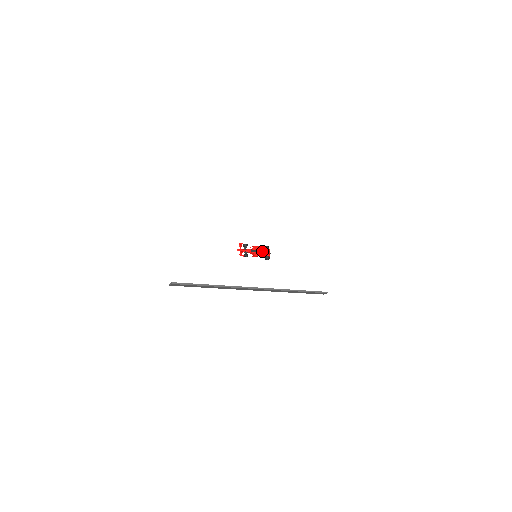
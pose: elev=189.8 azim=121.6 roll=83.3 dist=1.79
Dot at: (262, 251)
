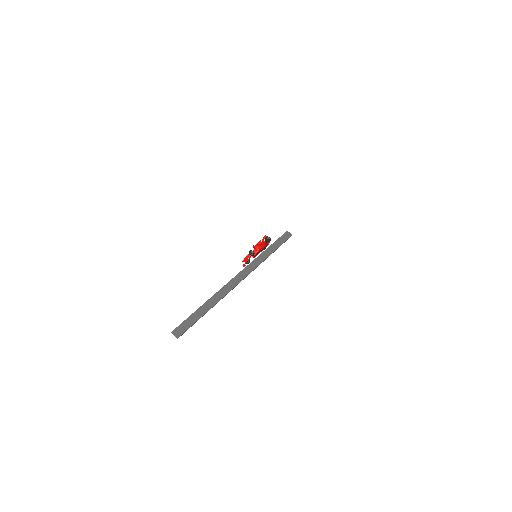
Dot at: (263, 248)
